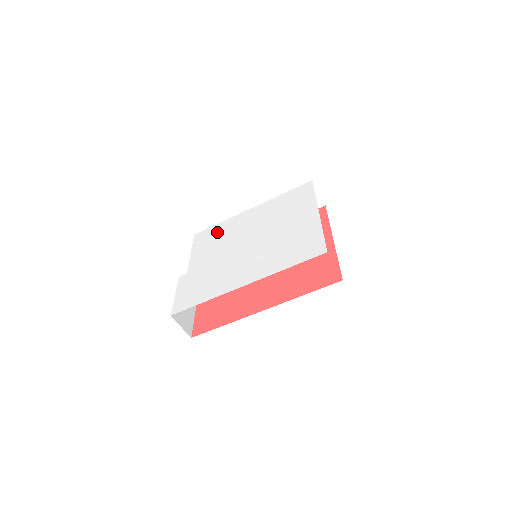
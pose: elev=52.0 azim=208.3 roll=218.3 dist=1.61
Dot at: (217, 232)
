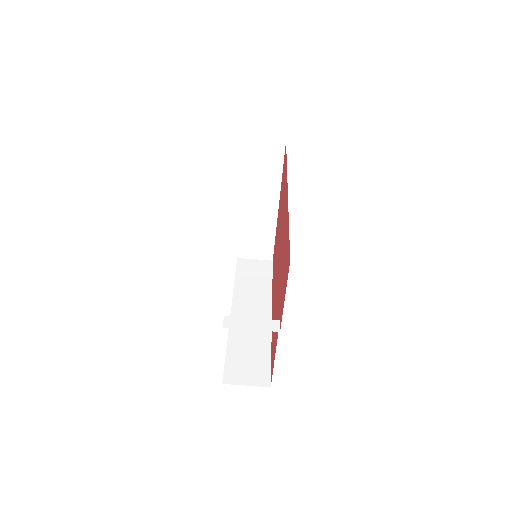
Dot at: occluded
